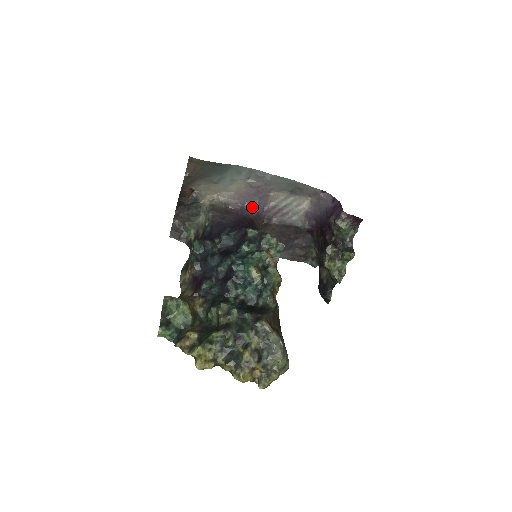
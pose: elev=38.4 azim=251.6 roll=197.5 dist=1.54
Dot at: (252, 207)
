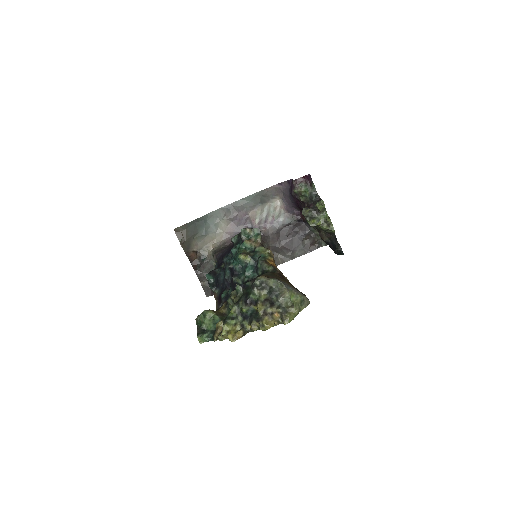
Dot at: occluded
